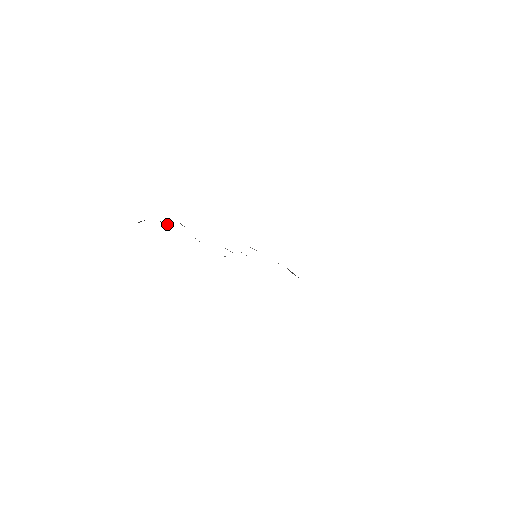
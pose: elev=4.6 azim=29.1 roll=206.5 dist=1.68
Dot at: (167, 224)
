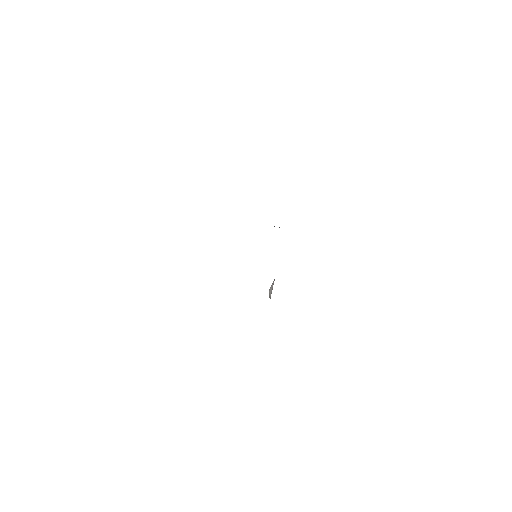
Dot at: occluded
